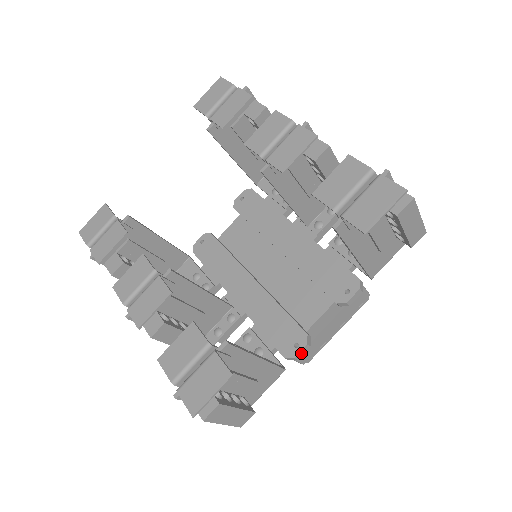
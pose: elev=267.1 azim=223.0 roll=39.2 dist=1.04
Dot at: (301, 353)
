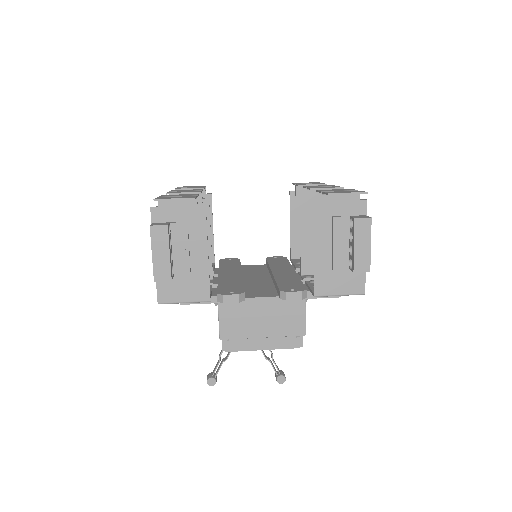
Dot at: (230, 298)
